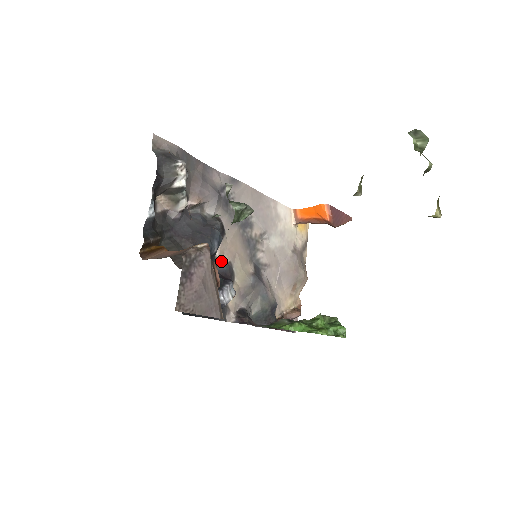
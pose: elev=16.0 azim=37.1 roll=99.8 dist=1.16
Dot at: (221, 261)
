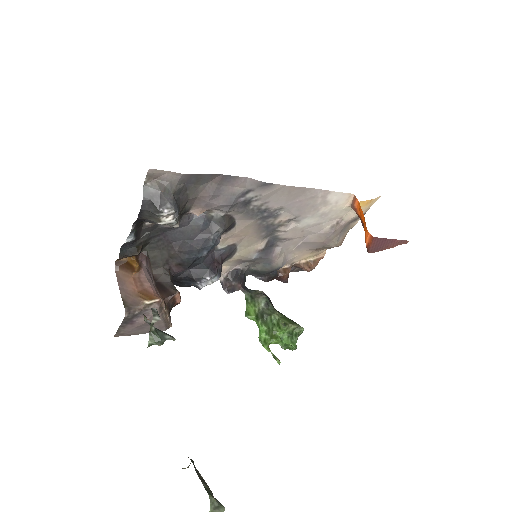
Dot at: (222, 245)
